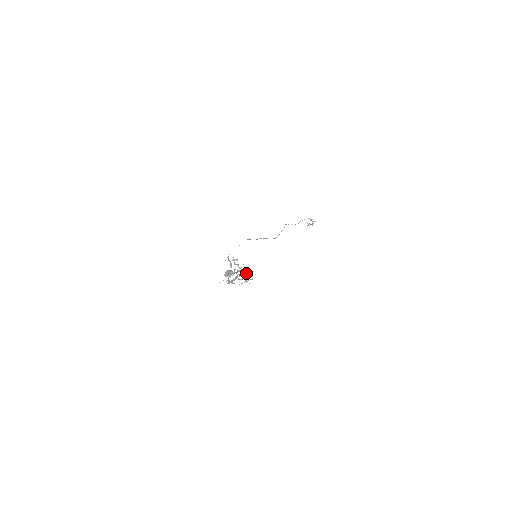
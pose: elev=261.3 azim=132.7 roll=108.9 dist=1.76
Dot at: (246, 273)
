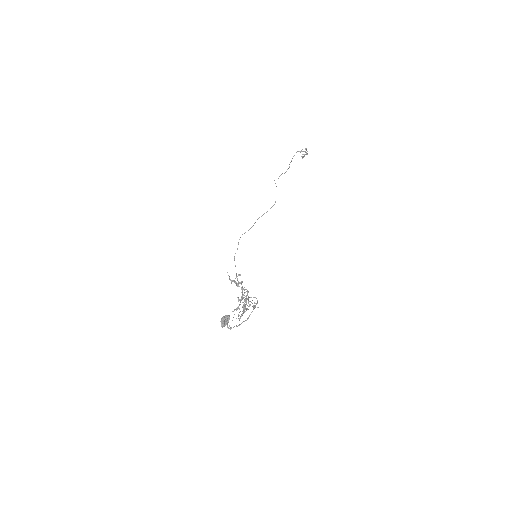
Dot at: (248, 298)
